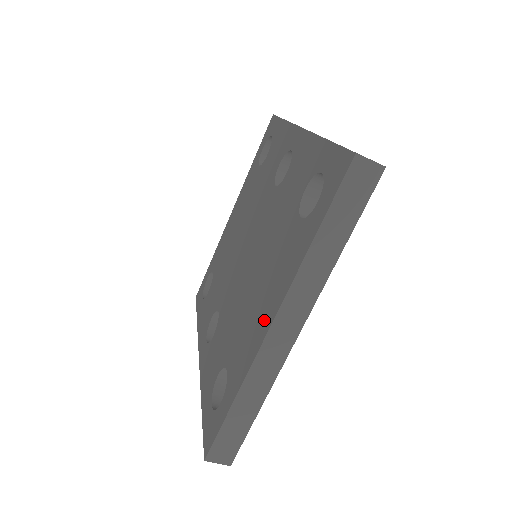
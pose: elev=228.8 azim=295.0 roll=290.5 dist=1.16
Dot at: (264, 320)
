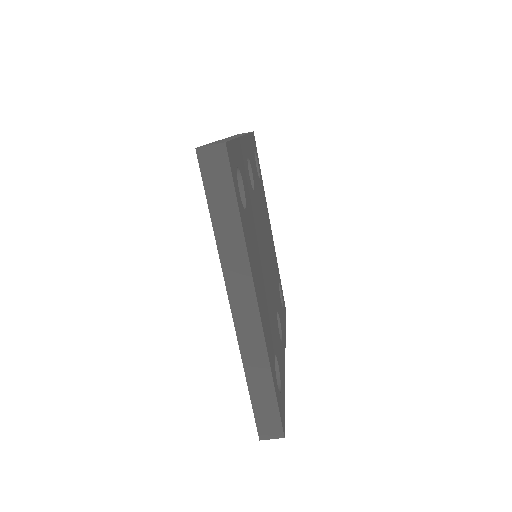
Dot at: occluded
